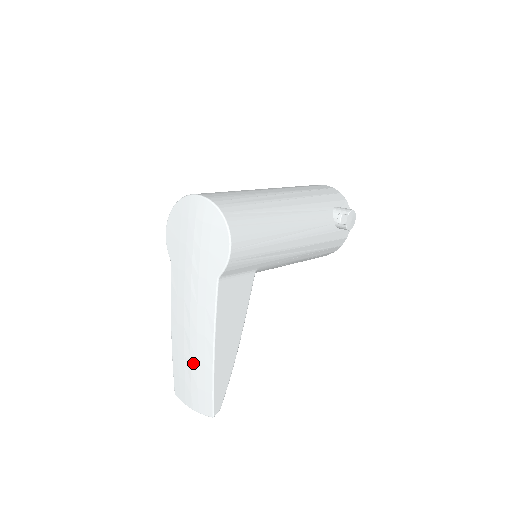
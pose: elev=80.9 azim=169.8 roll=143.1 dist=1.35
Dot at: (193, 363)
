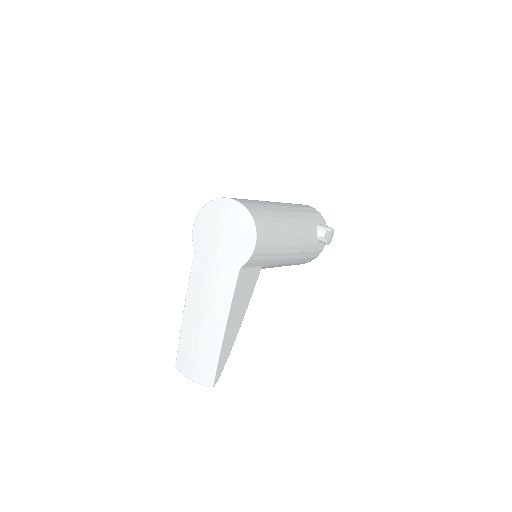
Dot at: (202, 339)
